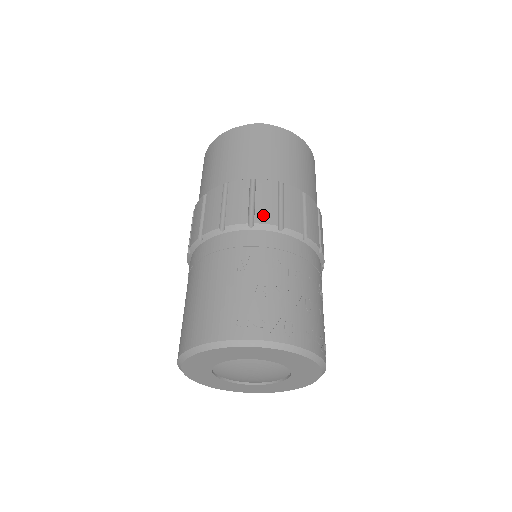
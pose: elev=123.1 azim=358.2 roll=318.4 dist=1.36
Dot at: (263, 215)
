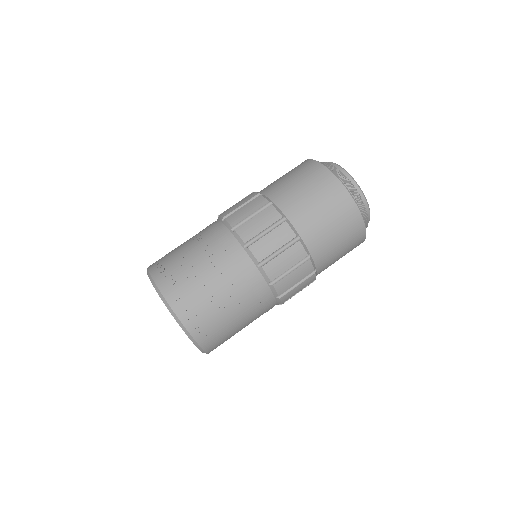
Dot at: (233, 217)
